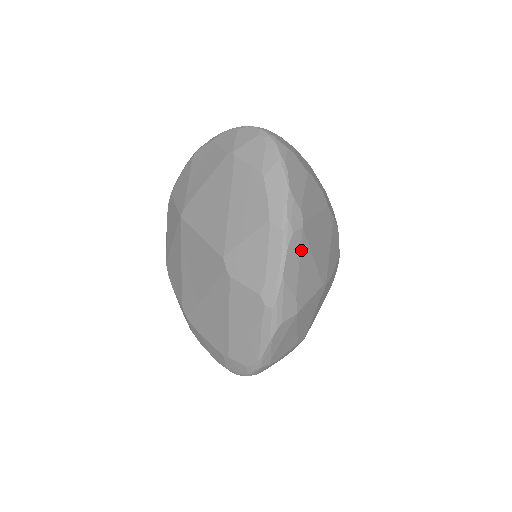
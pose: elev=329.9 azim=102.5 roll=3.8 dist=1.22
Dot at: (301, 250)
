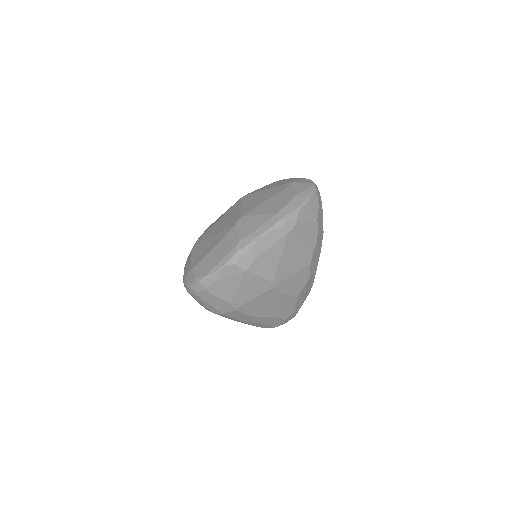
Dot at: (278, 241)
